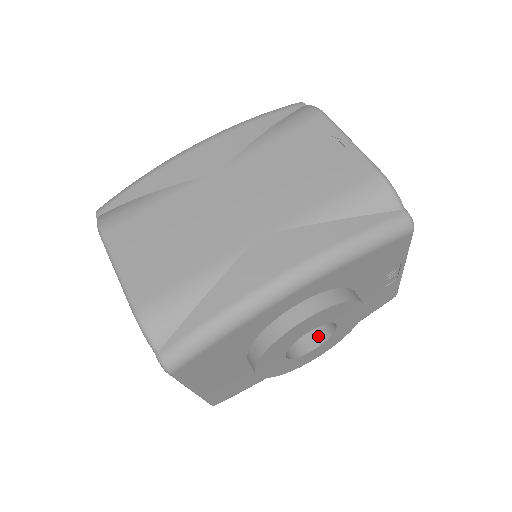
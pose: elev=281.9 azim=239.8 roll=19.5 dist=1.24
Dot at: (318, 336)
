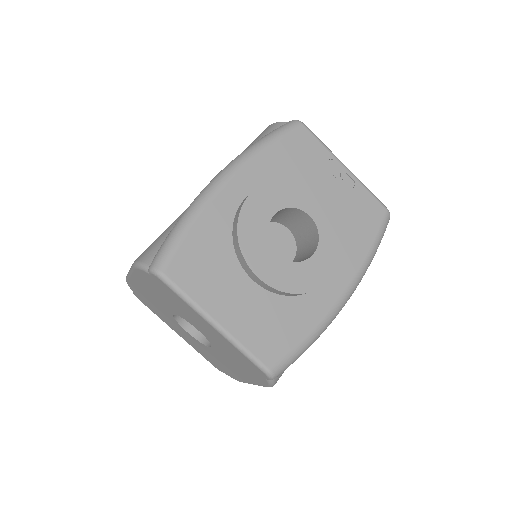
Dot at: (314, 246)
